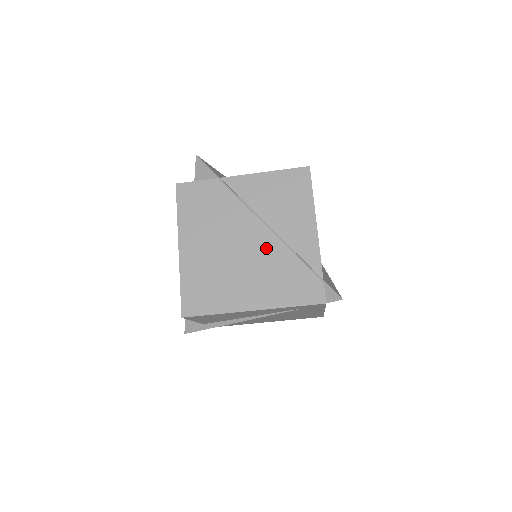
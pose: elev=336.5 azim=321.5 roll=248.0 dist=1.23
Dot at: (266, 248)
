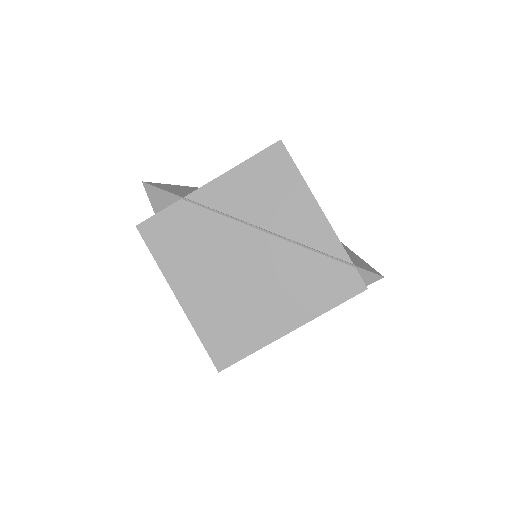
Dot at: (275, 256)
